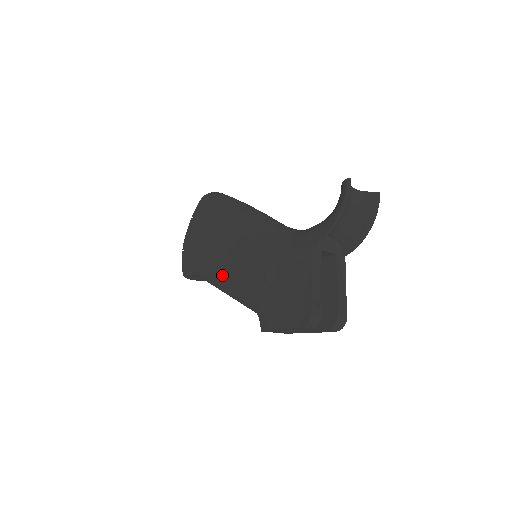
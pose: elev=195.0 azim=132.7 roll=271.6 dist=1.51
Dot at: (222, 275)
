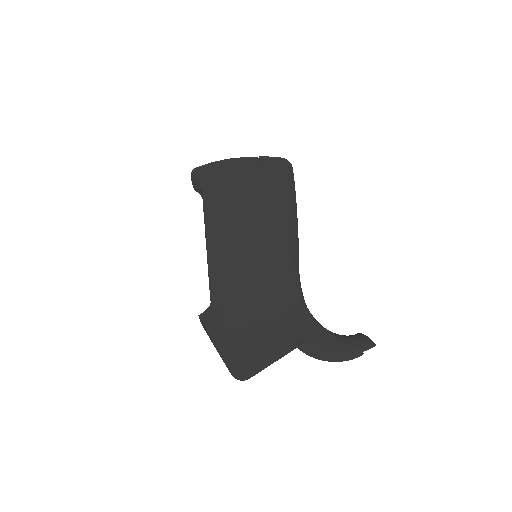
Dot at: (225, 238)
